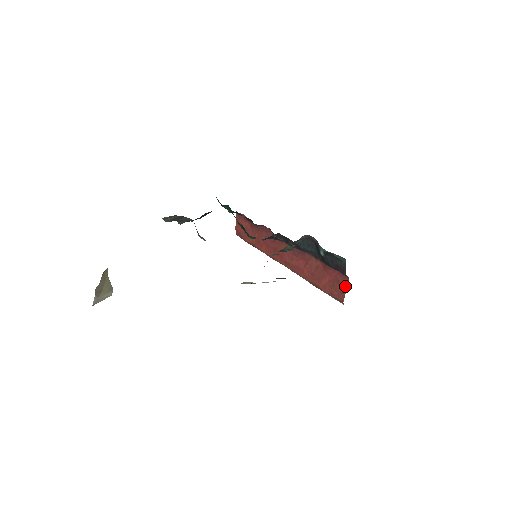
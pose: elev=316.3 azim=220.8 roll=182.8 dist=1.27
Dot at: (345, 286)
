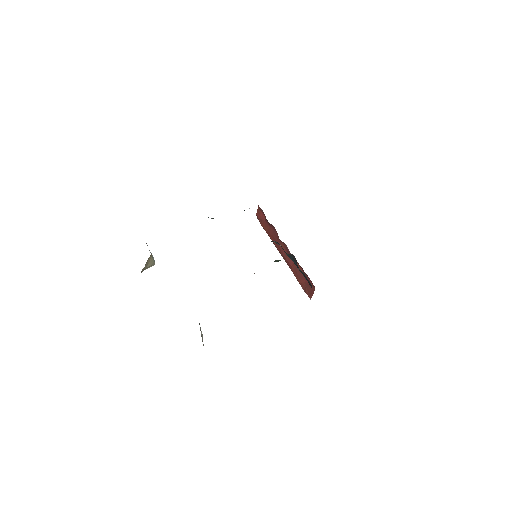
Dot at: (313, 291)
